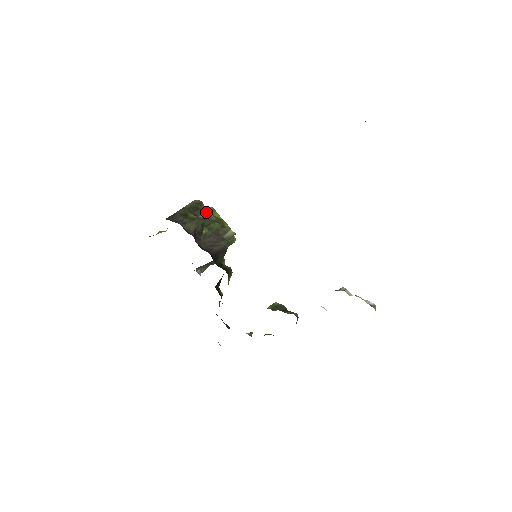
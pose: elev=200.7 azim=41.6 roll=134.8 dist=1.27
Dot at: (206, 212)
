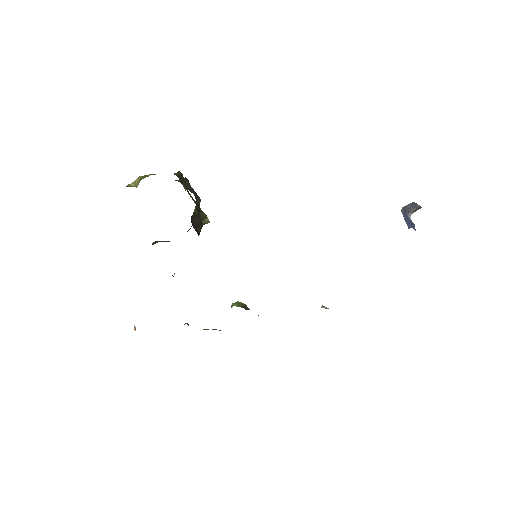
Dot at: occluded
